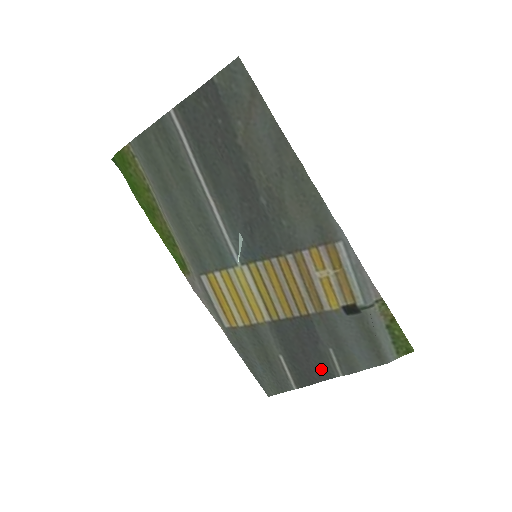
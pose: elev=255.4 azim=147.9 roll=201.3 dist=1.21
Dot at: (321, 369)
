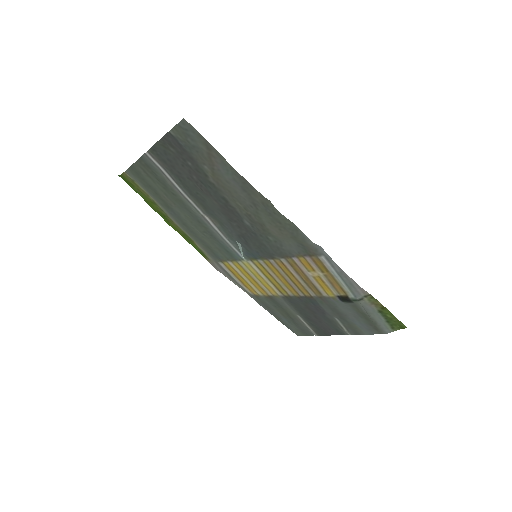
Dot at: (332, 328)
